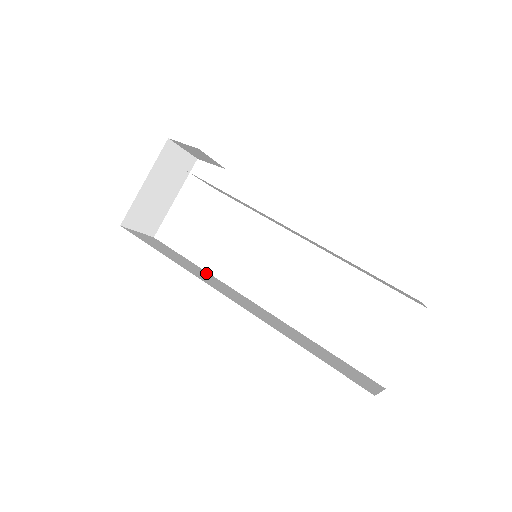
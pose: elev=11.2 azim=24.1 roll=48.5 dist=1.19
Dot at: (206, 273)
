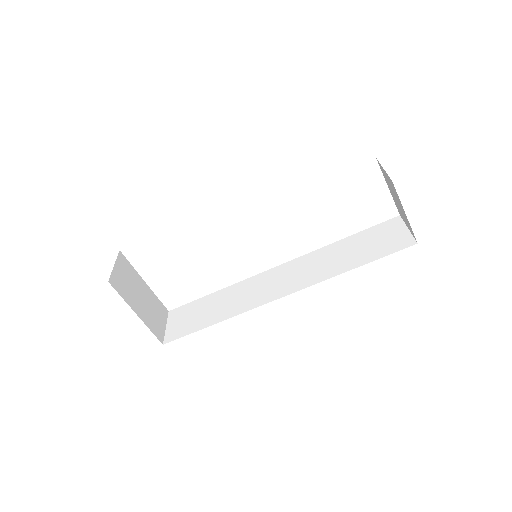
Dot at: (233, 290)
